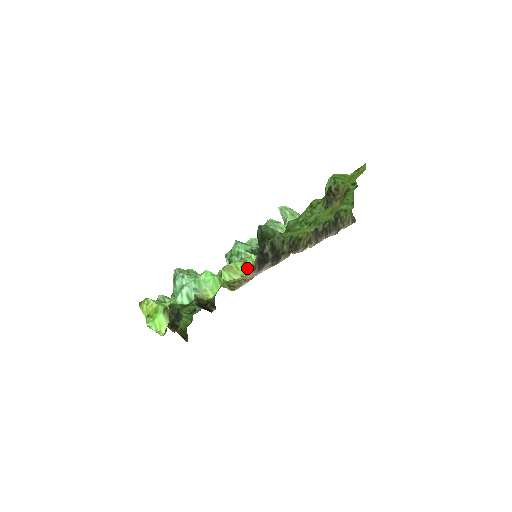
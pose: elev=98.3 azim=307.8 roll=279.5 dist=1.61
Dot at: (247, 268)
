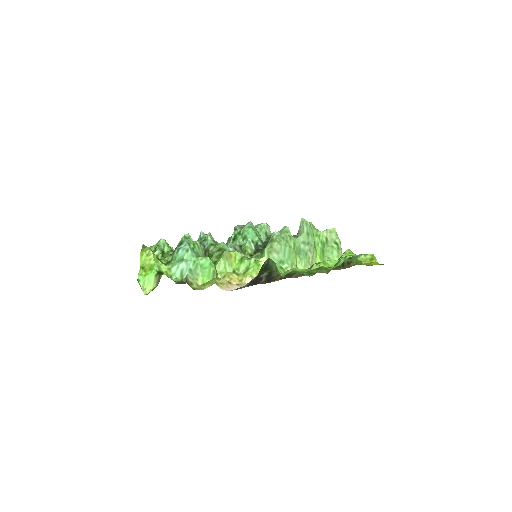
Dot at: (242, 266)
